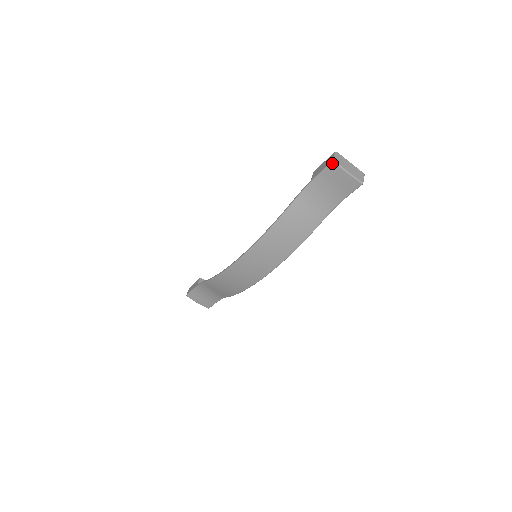
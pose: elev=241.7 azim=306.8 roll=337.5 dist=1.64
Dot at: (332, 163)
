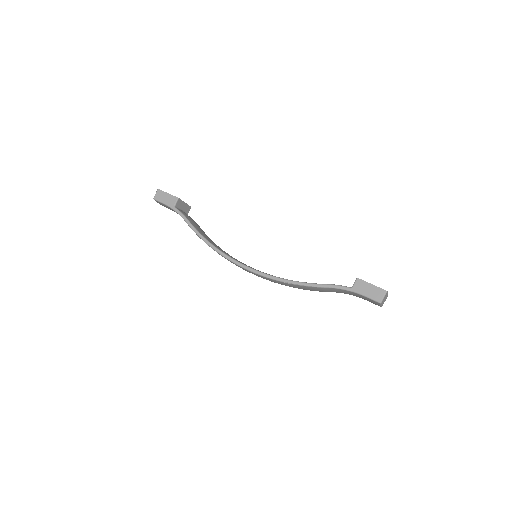
Dot at: (378, 302)
